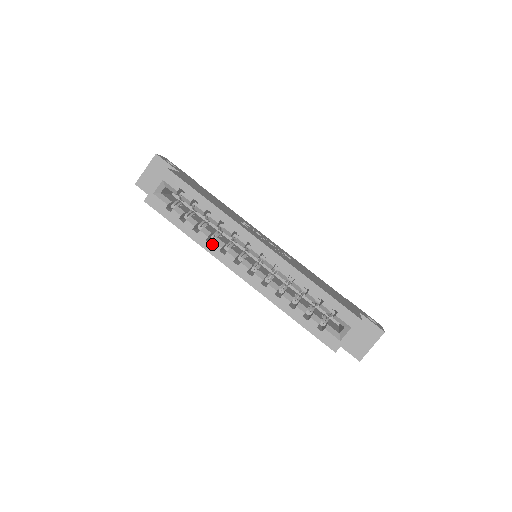
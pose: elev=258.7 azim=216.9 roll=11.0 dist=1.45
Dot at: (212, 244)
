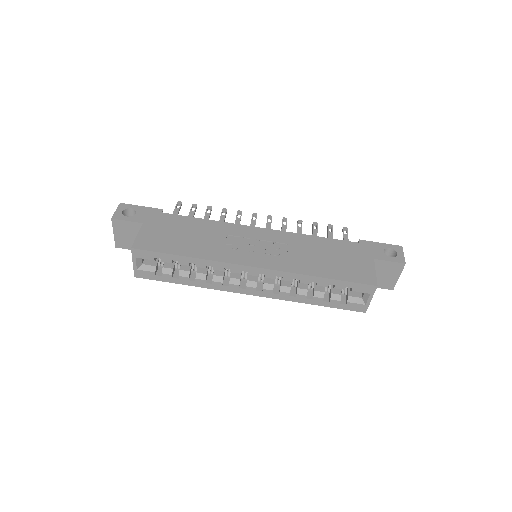
Dot at: (213, 283)
